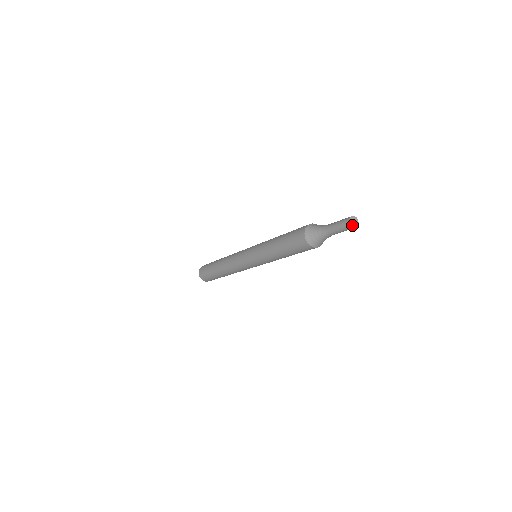
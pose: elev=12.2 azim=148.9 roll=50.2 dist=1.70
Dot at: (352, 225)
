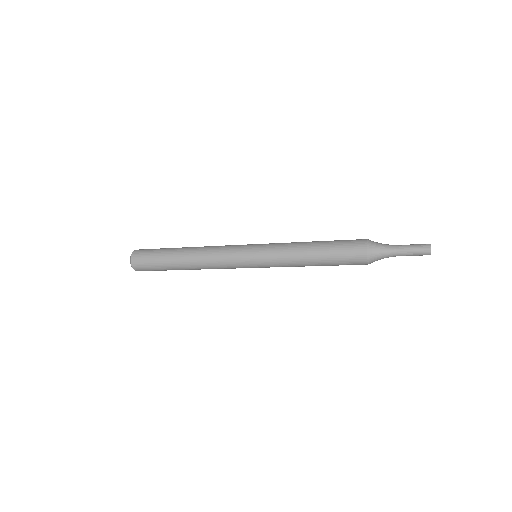
Dot at: occluded
